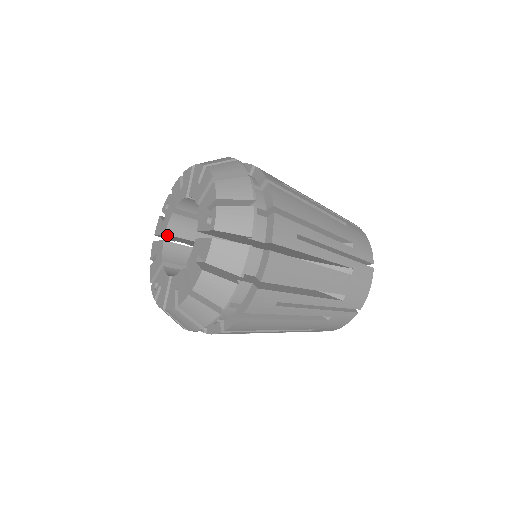
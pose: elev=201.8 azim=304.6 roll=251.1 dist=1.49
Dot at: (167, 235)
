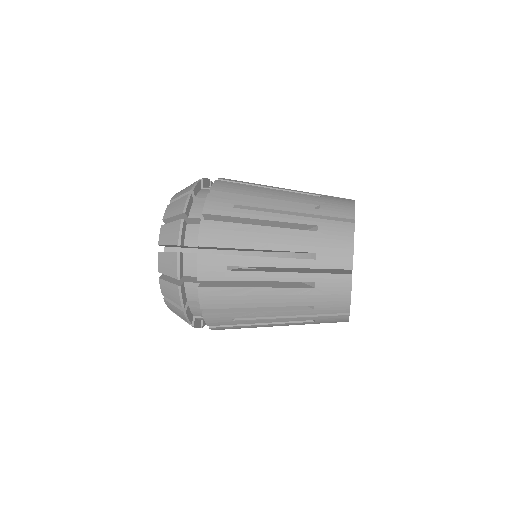
Dot at: occluded
